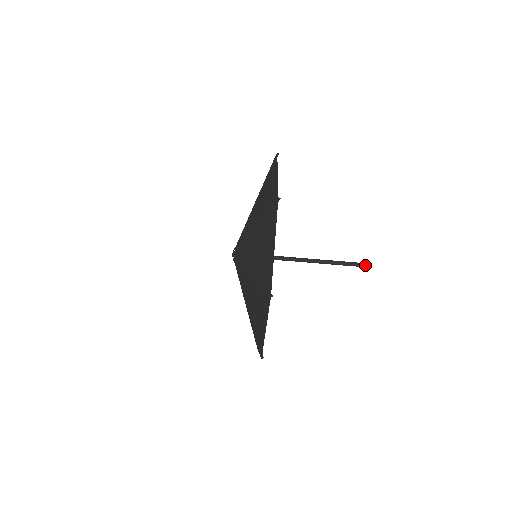
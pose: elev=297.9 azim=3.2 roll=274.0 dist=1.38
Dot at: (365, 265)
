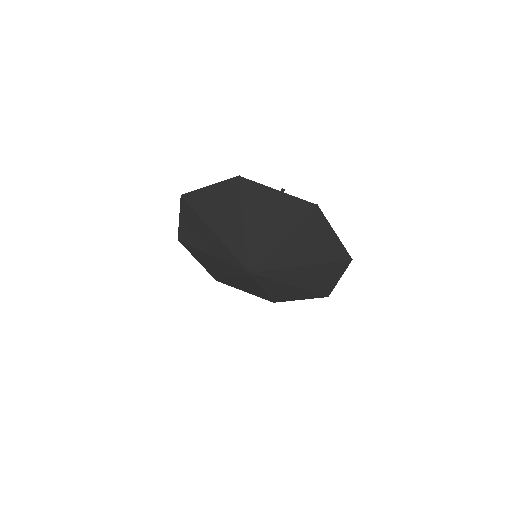
Dot at: (284, 190)
